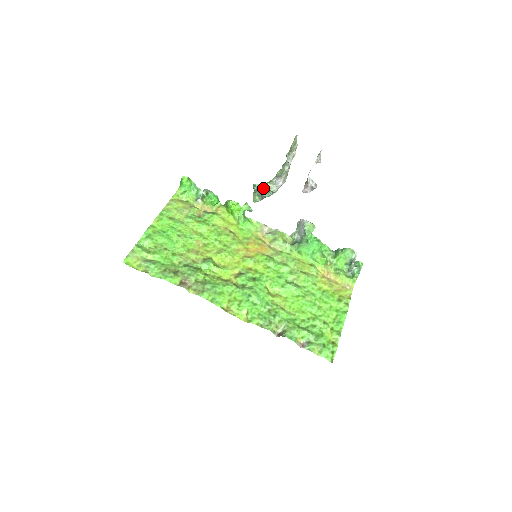
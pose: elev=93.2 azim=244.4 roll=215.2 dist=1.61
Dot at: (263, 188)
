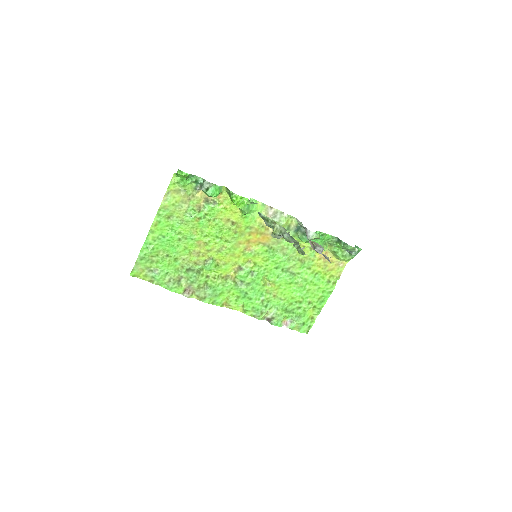
Dot at: (268, 224)
